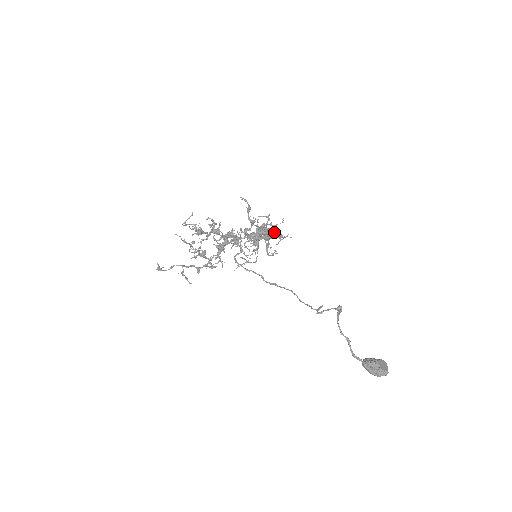
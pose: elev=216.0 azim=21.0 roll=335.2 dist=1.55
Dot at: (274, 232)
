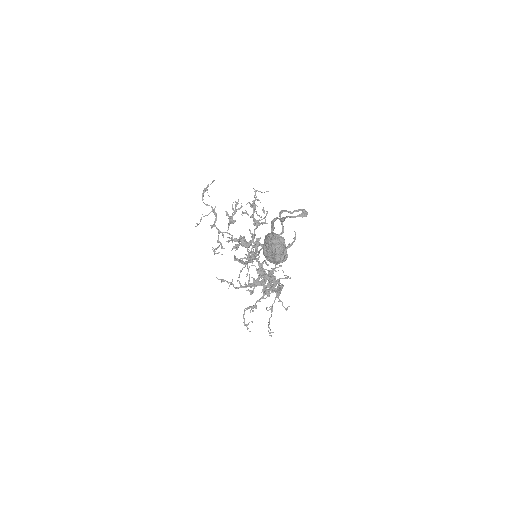
Dot at: occluded
